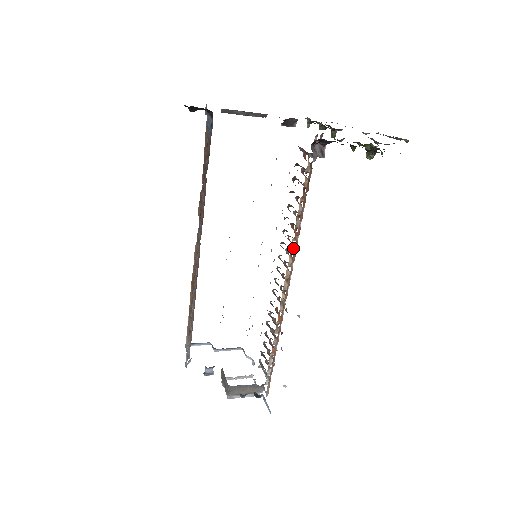
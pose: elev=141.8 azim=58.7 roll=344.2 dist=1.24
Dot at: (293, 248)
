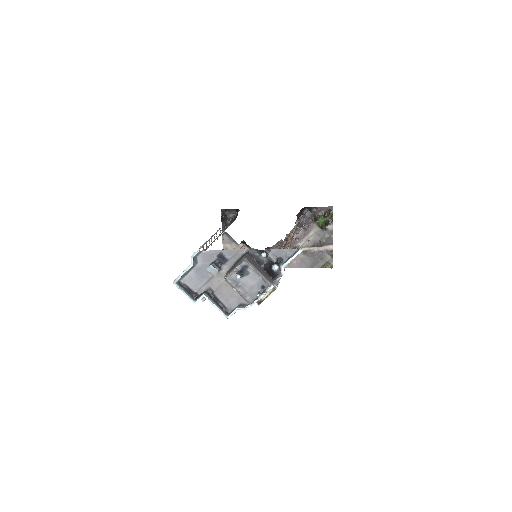
Dot at: occluded
